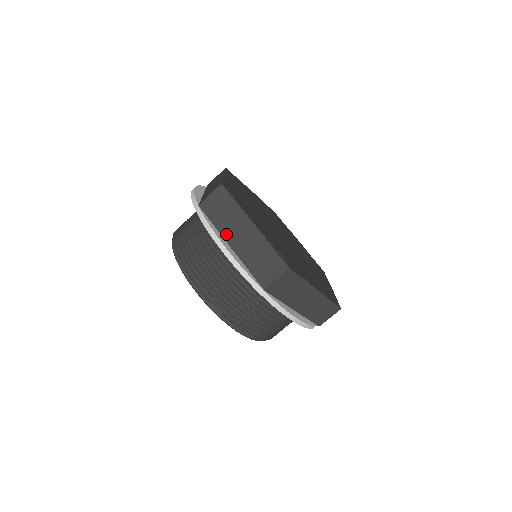
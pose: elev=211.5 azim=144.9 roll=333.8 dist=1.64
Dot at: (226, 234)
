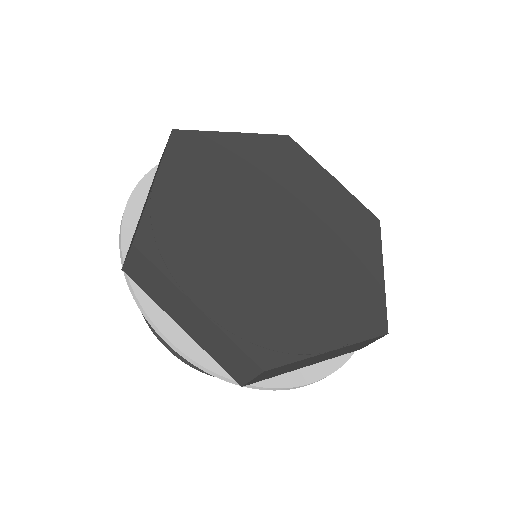
Dot at: (169, 312)
